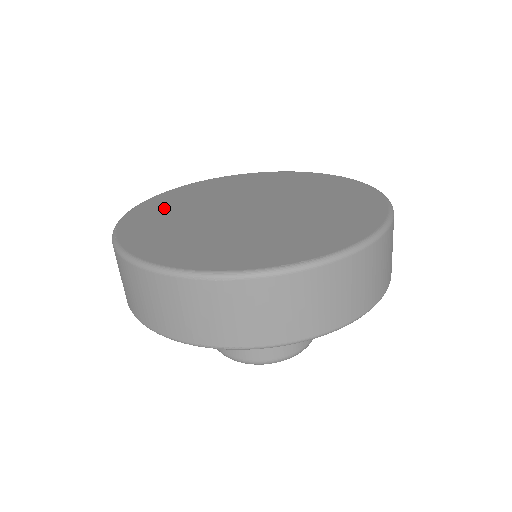
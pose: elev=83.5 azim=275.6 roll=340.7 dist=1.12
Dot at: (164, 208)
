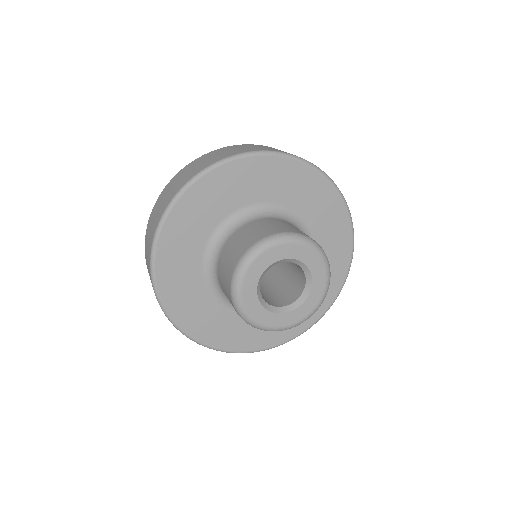
Dot at: occluded
